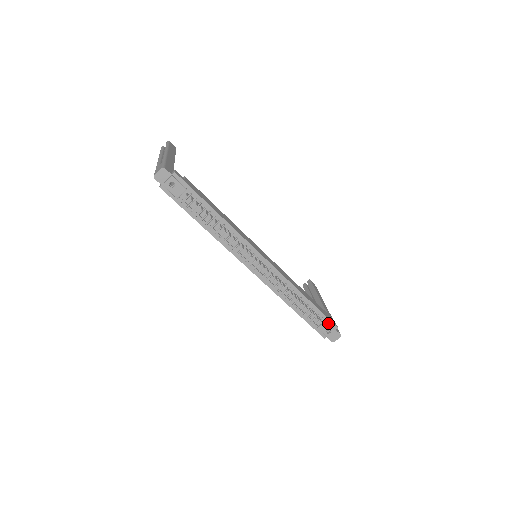
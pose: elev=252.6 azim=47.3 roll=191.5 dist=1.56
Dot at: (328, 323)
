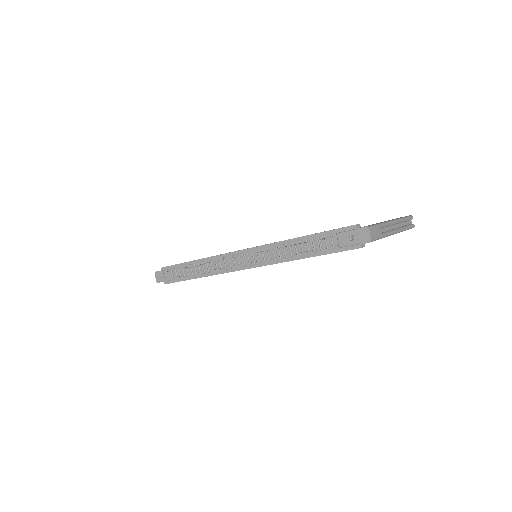
Dot at: (340, 233)
